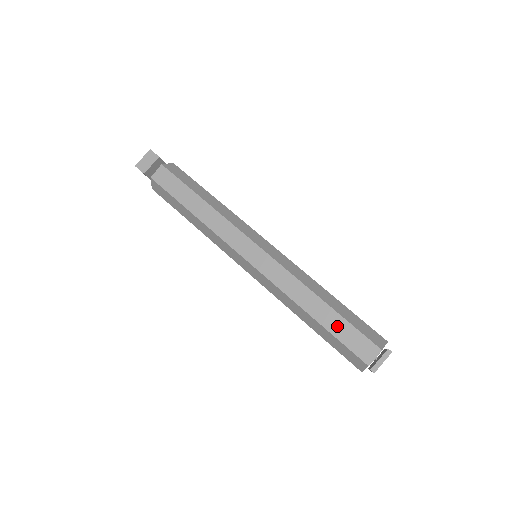
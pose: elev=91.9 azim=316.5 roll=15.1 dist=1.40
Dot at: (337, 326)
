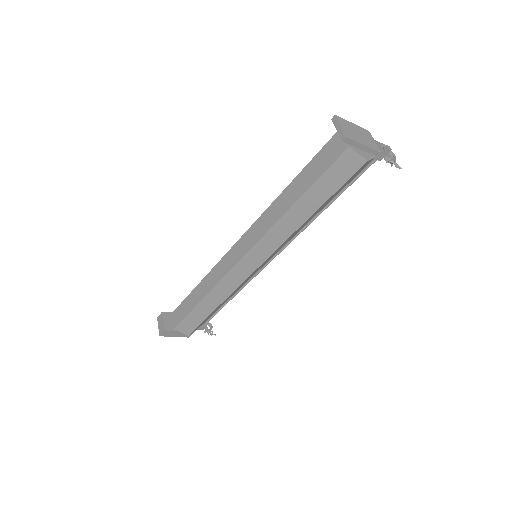
Dot at: (308, 177)
